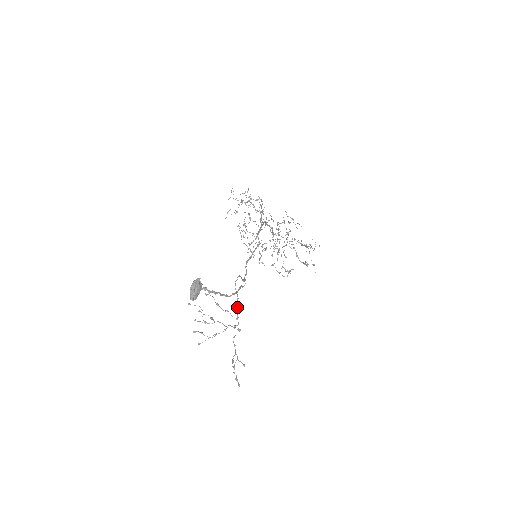
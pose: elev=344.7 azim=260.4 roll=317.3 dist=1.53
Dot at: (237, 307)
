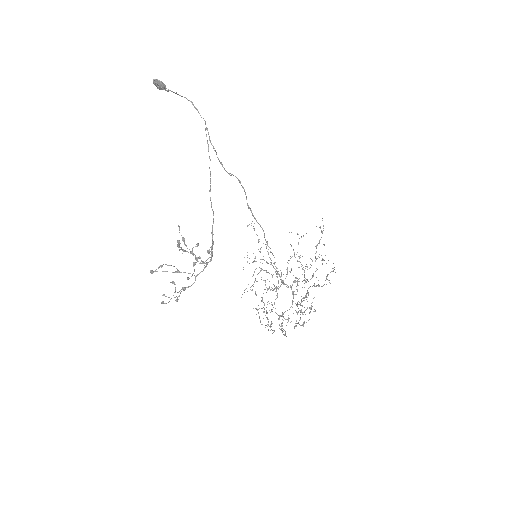
Dot at: (212, 230)
